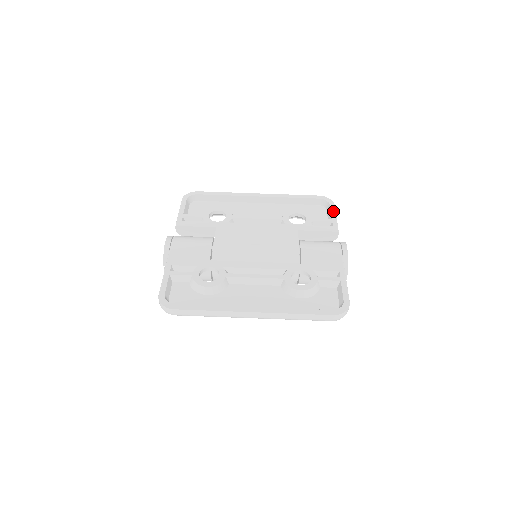
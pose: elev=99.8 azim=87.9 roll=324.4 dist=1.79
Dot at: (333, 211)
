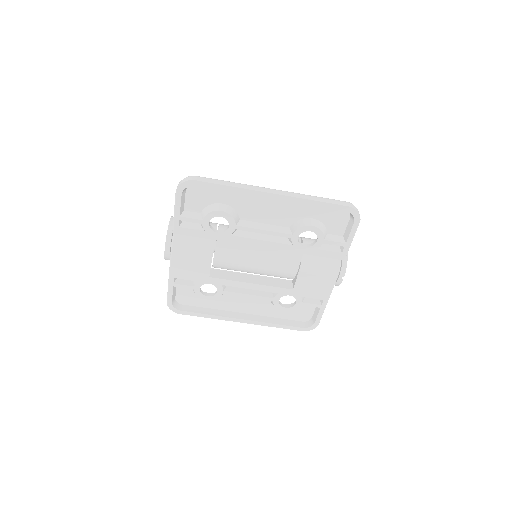
Dot at: (353, 233)
